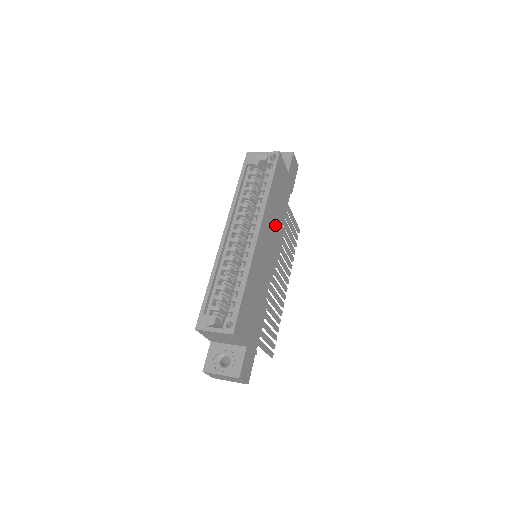
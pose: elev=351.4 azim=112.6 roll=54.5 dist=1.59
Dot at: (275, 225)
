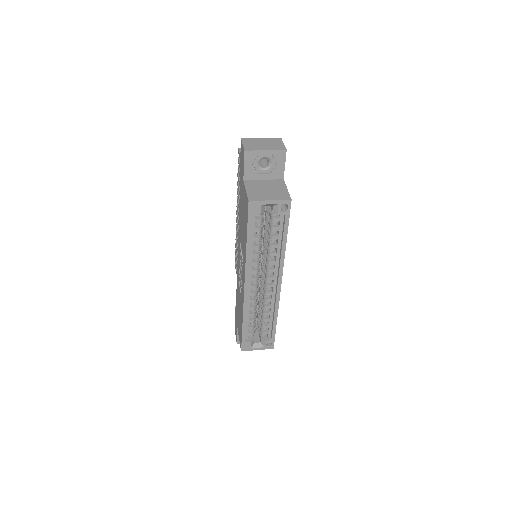
Dot at: occluded
